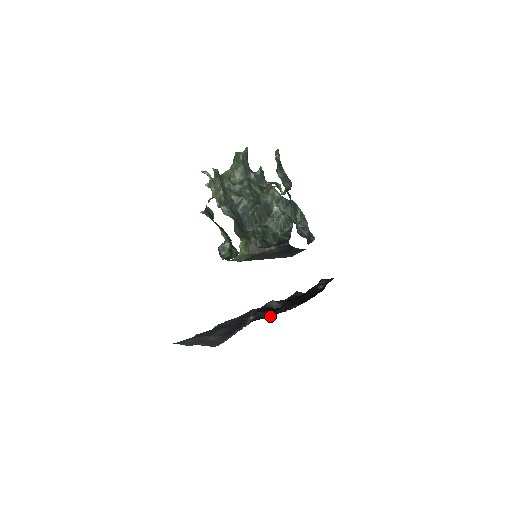
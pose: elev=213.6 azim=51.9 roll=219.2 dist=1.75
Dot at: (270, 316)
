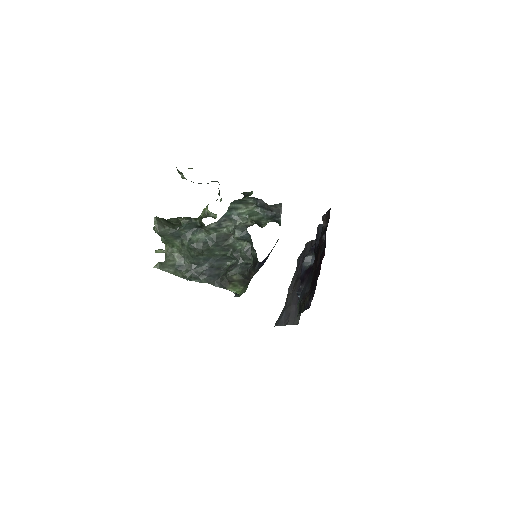
Dot at: (303, 311)
